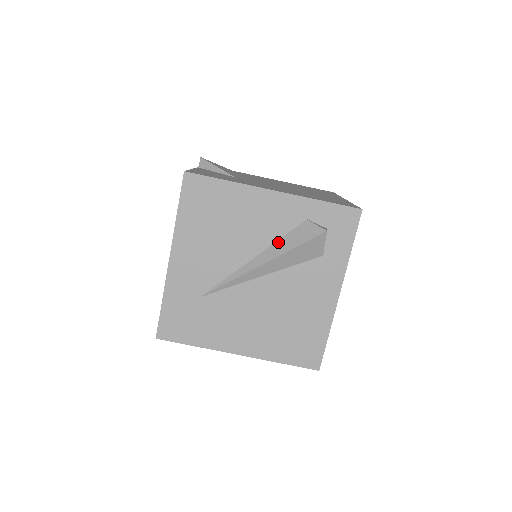
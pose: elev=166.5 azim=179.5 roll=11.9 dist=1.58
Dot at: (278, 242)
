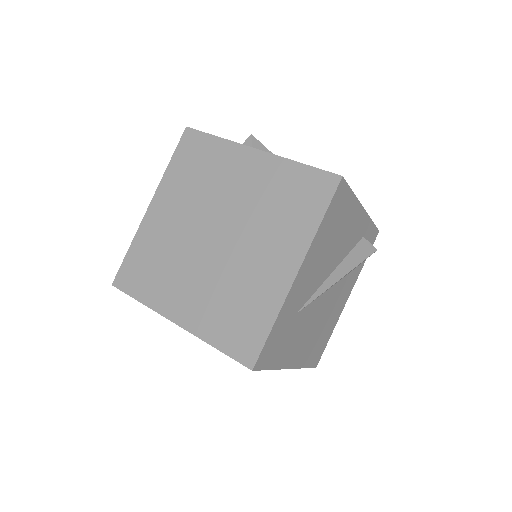
Dot at: (349, 256)
